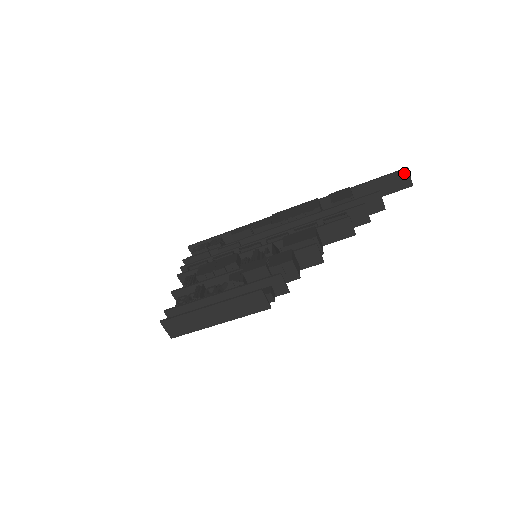
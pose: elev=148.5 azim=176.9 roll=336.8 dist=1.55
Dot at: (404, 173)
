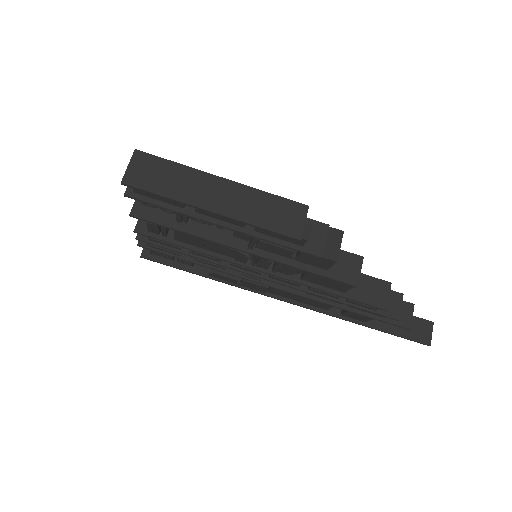
Dot at: (428, 325)
